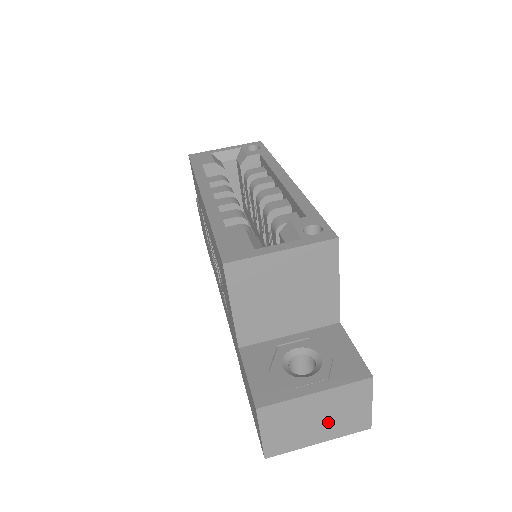
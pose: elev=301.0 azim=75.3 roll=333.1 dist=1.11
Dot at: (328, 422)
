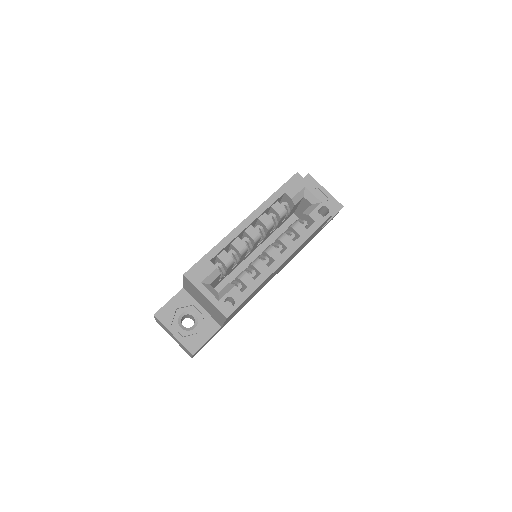
Dot at: occluded
